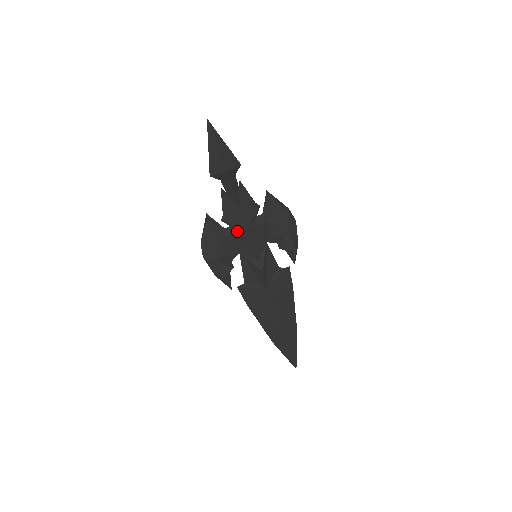
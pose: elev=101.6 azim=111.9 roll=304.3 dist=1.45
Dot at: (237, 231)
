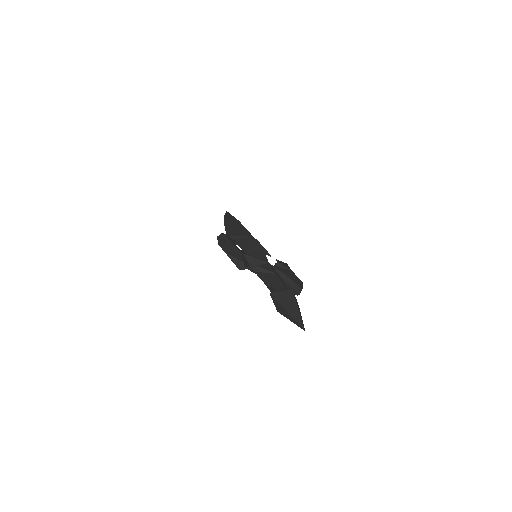
Dot at: (254, 272)
